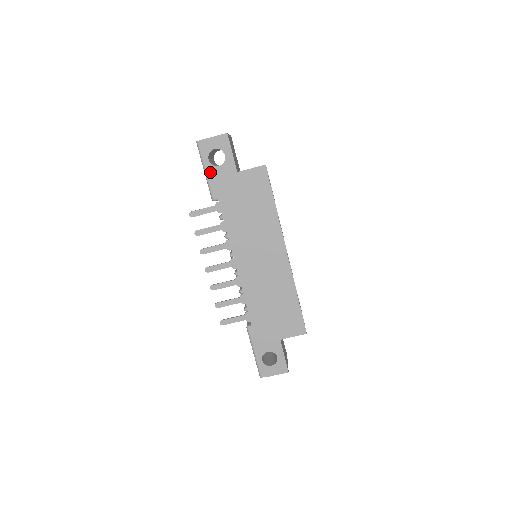
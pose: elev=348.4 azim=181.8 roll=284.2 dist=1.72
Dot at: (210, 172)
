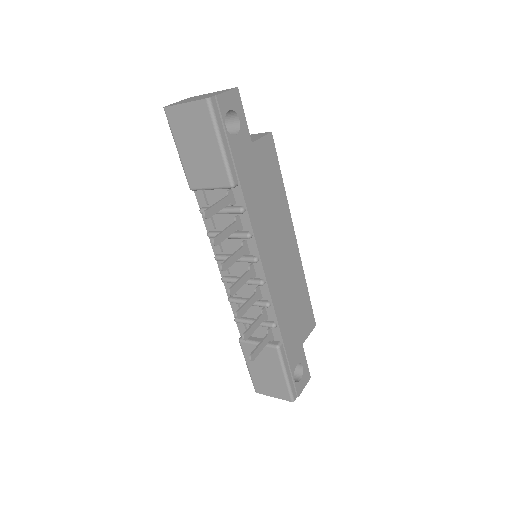
Dot at: (227, 145)
